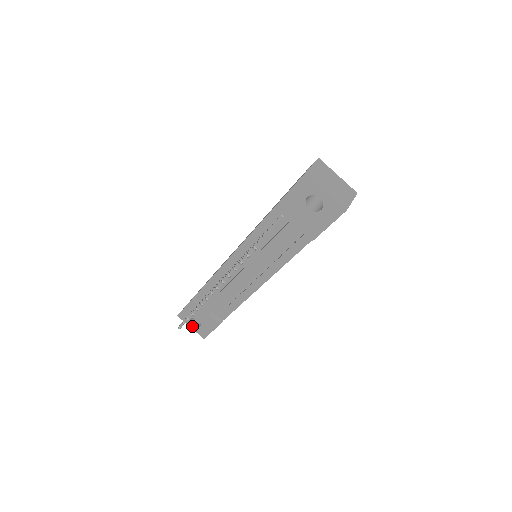
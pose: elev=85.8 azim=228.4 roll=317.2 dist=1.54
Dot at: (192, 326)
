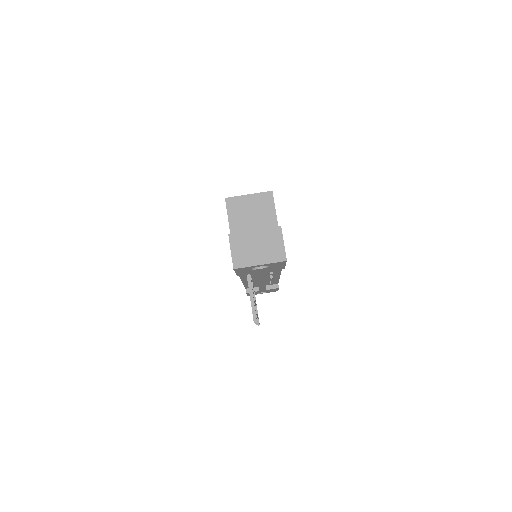
Dot at: occluded
